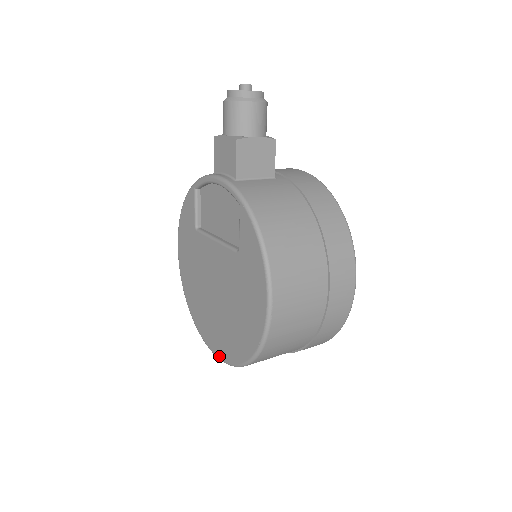
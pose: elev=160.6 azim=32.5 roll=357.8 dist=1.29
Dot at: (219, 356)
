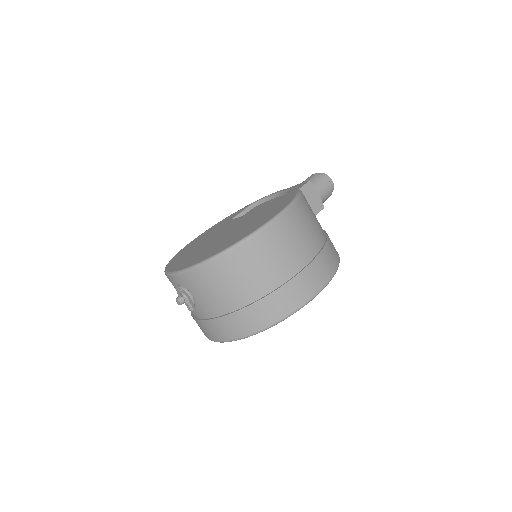
Dot at: (179, 269)
